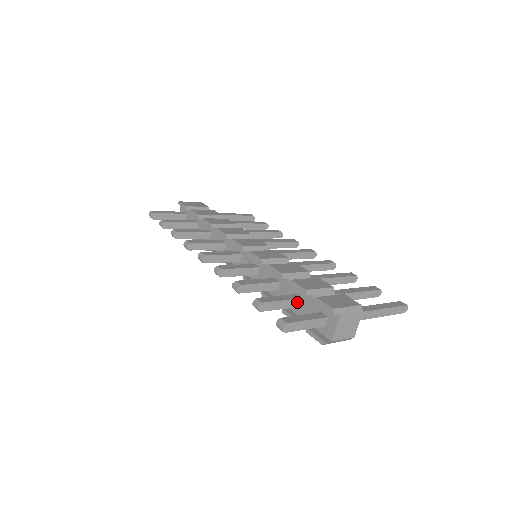
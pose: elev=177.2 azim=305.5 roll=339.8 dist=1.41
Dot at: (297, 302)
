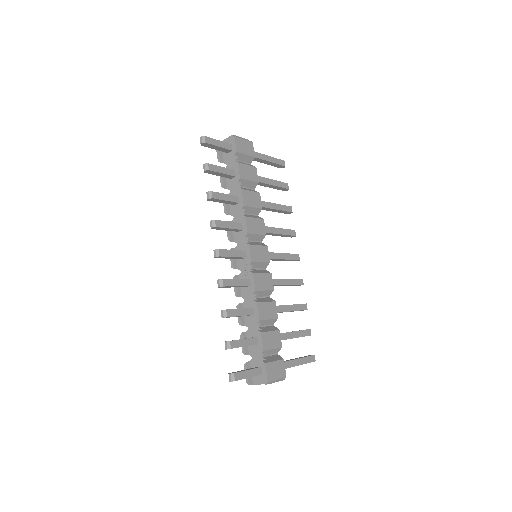
Dot at: (253, 345)
